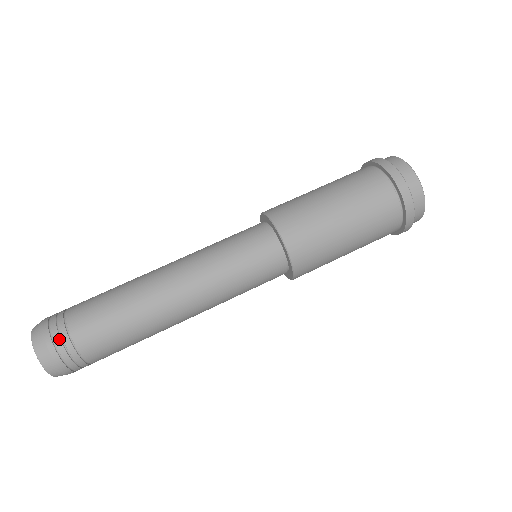
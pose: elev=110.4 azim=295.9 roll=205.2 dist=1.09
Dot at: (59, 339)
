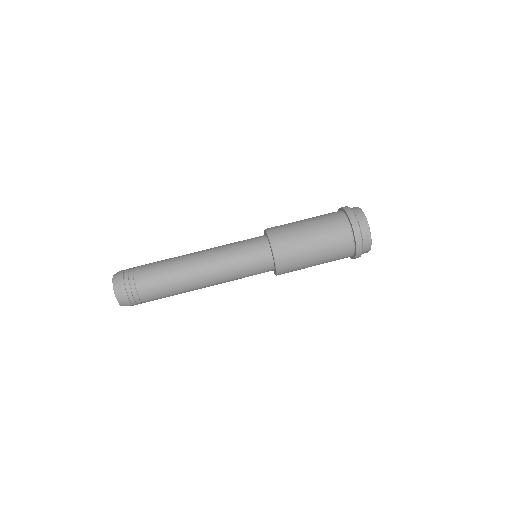
Dot at: (133, 298)
